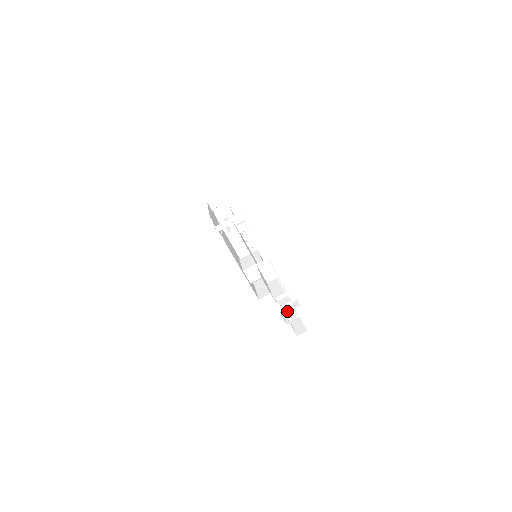
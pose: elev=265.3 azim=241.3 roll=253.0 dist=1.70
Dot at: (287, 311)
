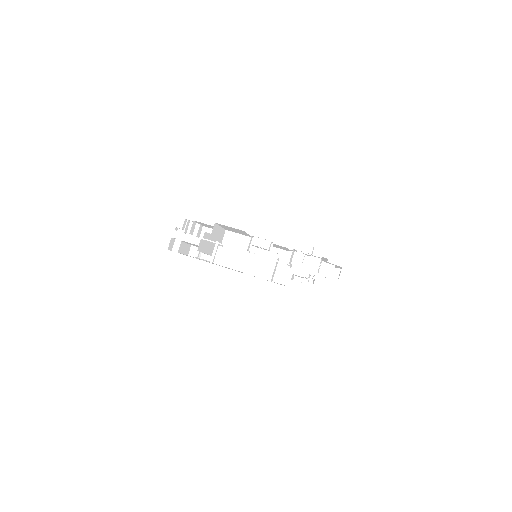
Dot at: occluded
